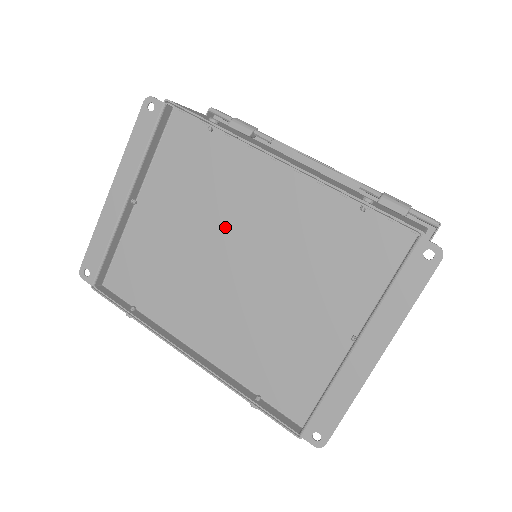
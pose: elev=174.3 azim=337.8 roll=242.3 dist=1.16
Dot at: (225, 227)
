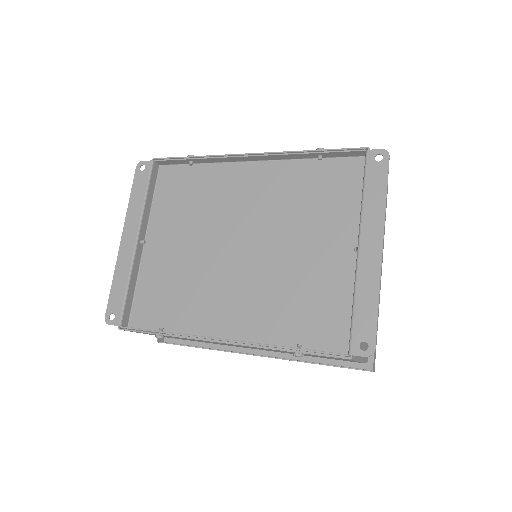
Dot at: (223, 225)
